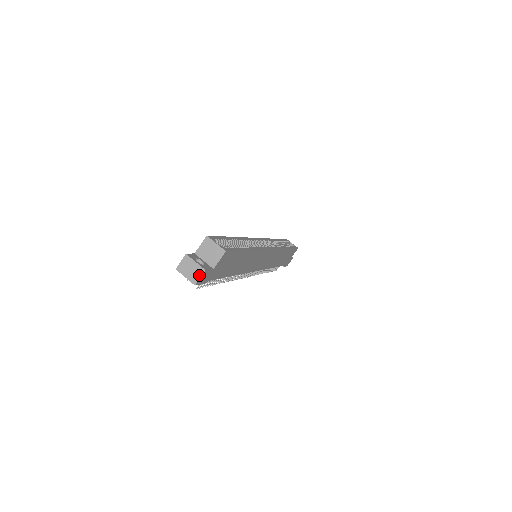
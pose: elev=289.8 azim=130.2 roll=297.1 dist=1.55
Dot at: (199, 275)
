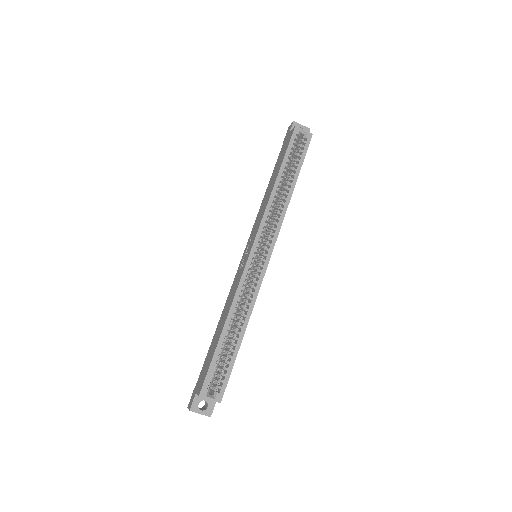
Dot at: occluded
